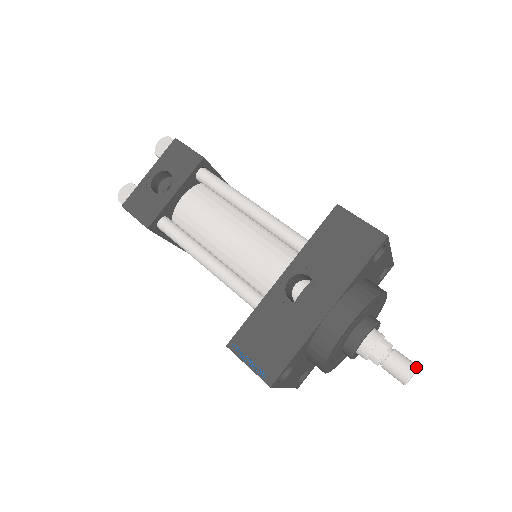
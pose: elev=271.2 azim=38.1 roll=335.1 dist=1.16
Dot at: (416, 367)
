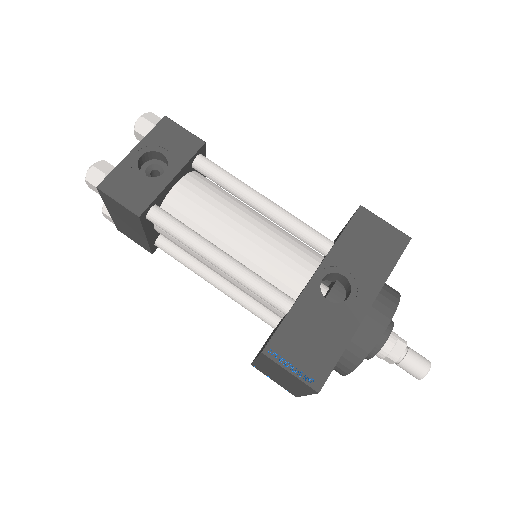
Dot at: (430, 362)
